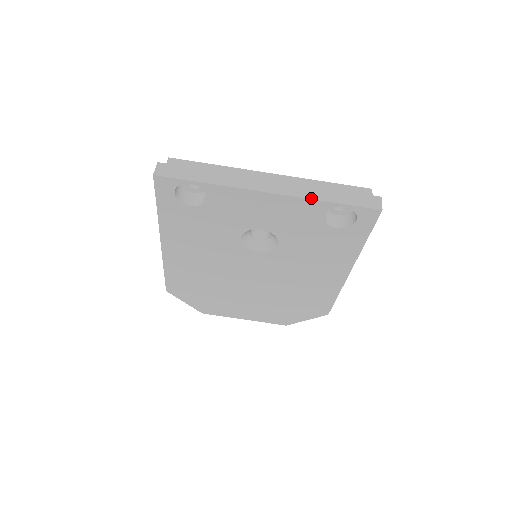
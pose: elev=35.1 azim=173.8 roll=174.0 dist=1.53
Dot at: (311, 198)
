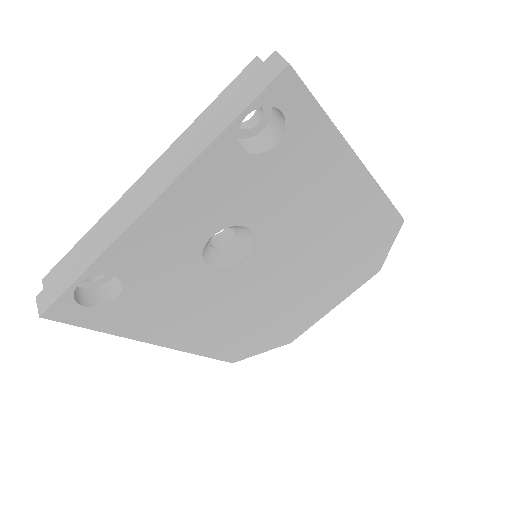
Dot at: (199, 154)
